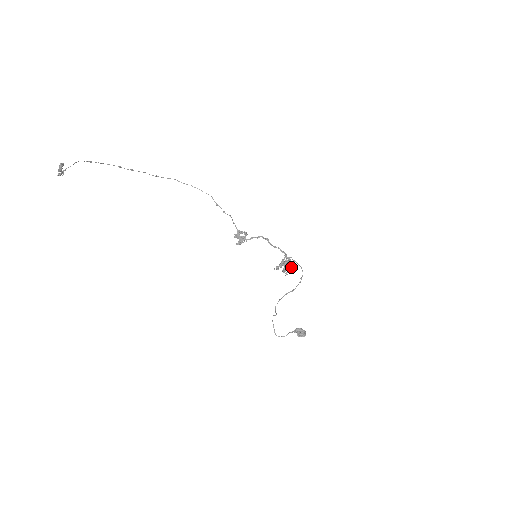
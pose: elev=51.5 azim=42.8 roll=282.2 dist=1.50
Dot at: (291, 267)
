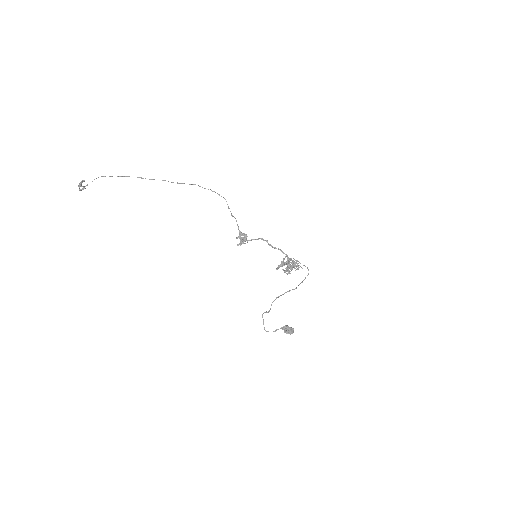
Dot at: (293, 267)
